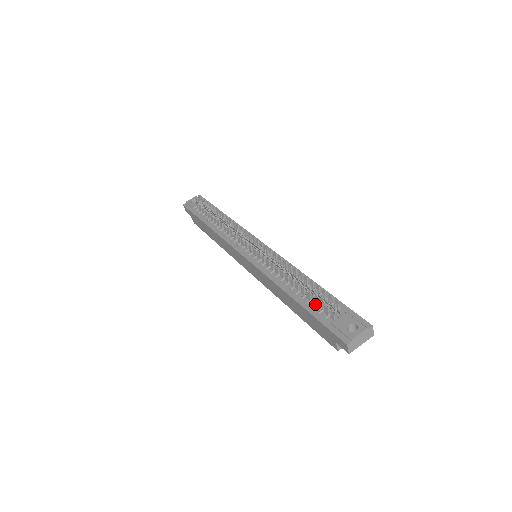
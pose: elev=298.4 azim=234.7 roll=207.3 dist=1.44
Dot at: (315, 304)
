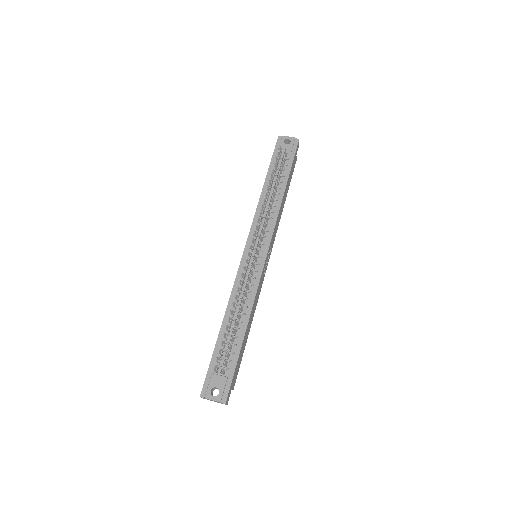
Dot at: (223, 348)
